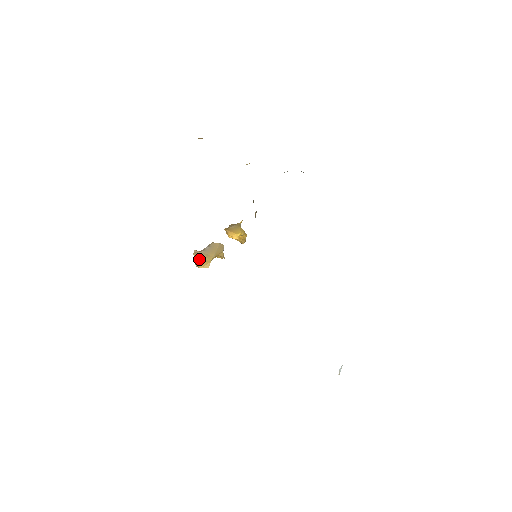
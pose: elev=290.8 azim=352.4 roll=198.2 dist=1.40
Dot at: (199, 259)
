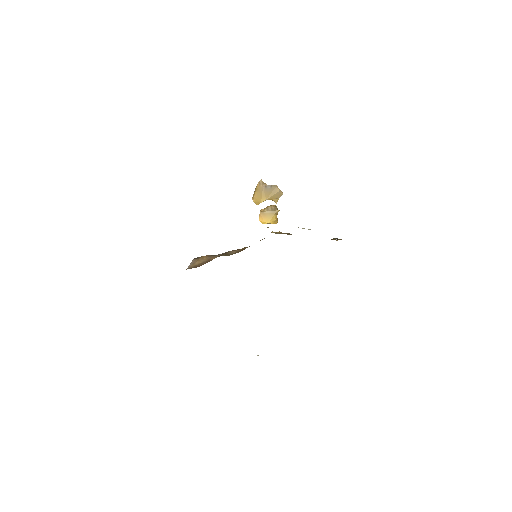
Dot at: (257, 192)
